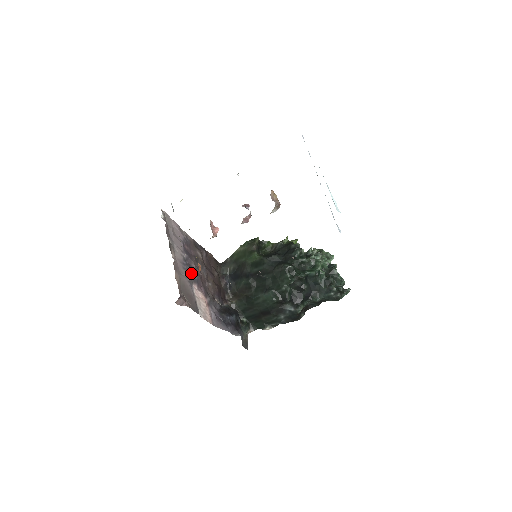
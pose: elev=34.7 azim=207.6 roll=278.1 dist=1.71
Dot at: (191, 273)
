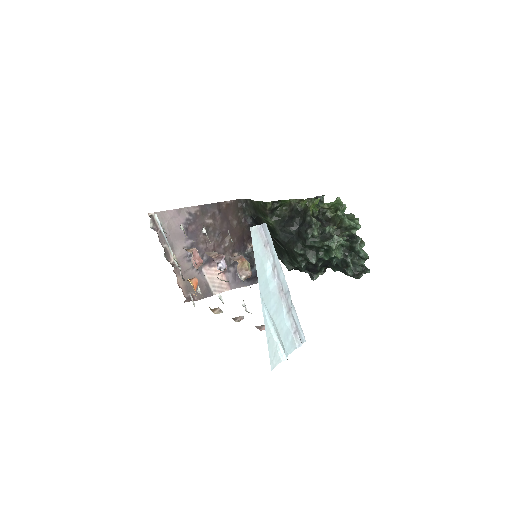
Dot at: occluded
